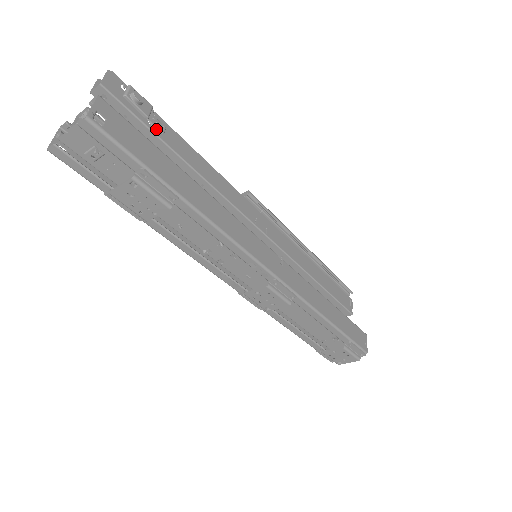
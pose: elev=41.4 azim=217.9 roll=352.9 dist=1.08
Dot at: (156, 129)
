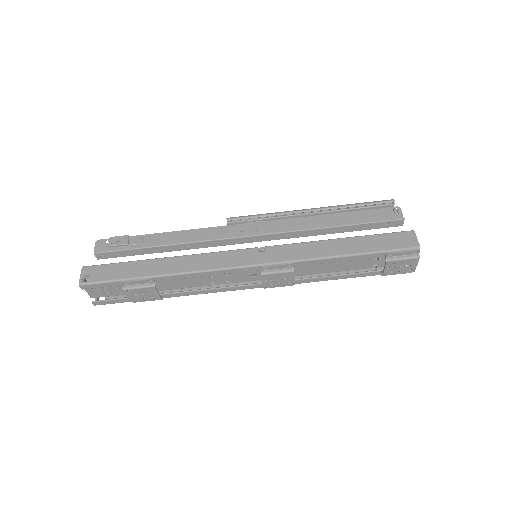
Dot at: (136, 245)
